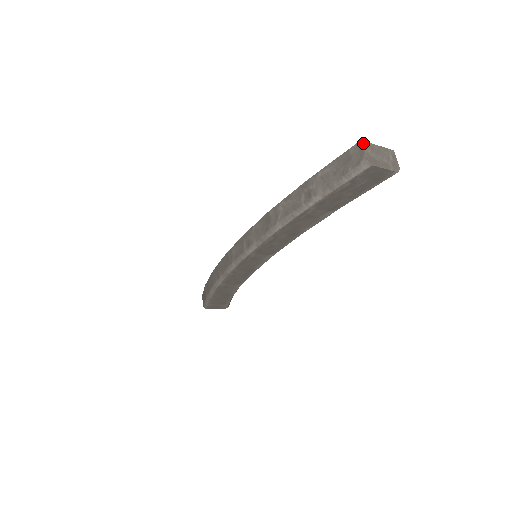
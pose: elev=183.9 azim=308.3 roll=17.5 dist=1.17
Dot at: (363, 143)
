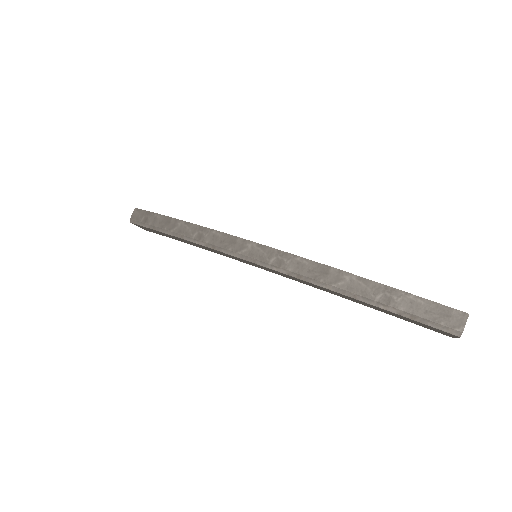
Dot at: (468, 316)
